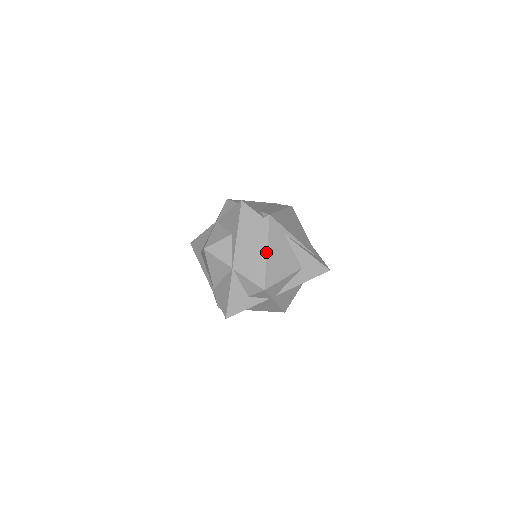
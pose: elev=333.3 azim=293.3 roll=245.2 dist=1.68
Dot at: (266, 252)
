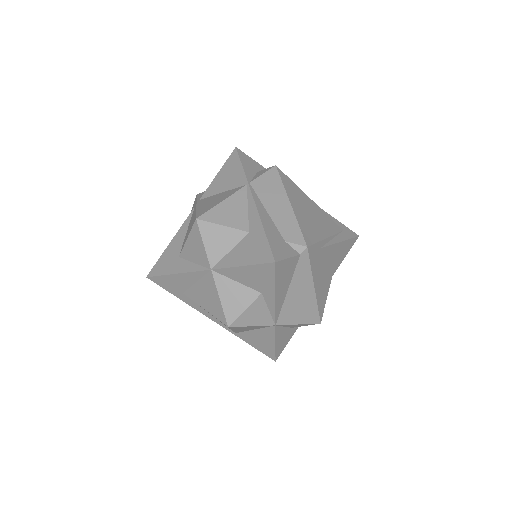
Dot at: (313, 289)
